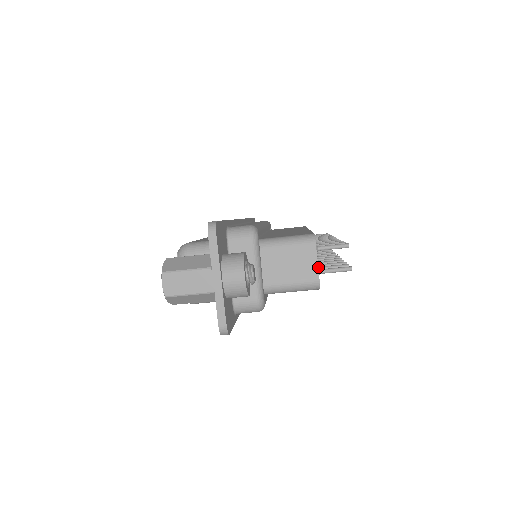
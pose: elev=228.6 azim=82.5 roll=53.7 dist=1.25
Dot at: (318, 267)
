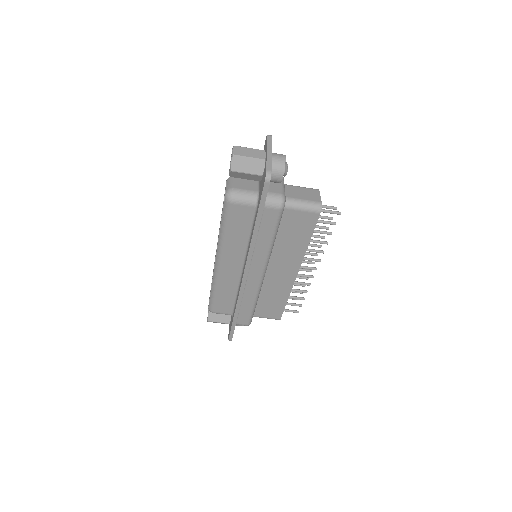
Dot at: occluded
